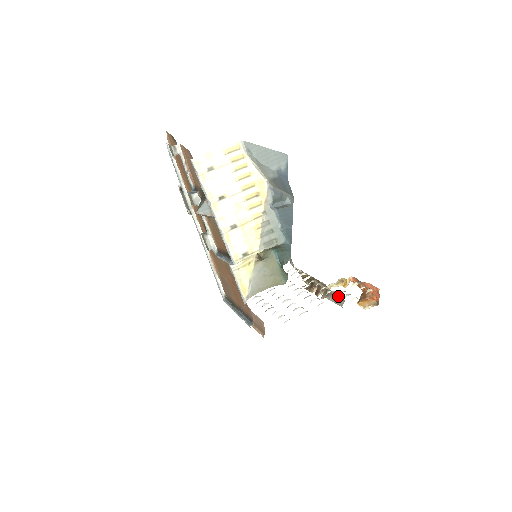
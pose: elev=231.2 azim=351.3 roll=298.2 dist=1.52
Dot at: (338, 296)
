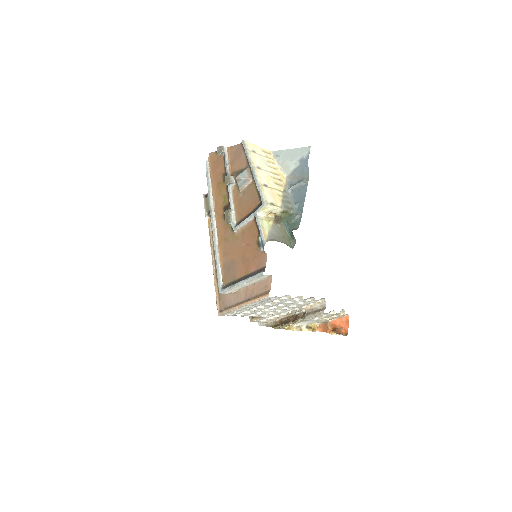
Dot at: (319, 307)
